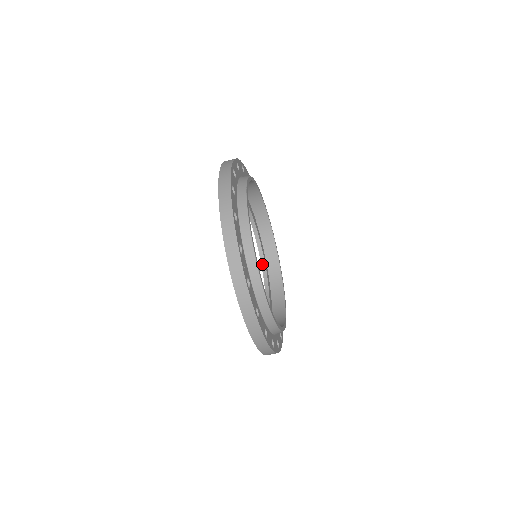
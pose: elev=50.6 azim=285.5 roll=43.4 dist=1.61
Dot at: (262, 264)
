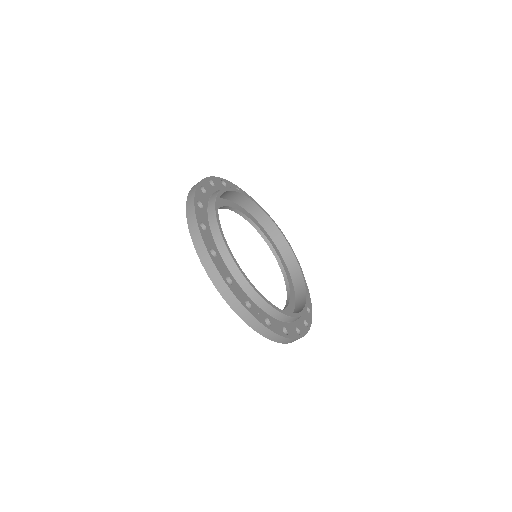
Dot at: (261, 234)
